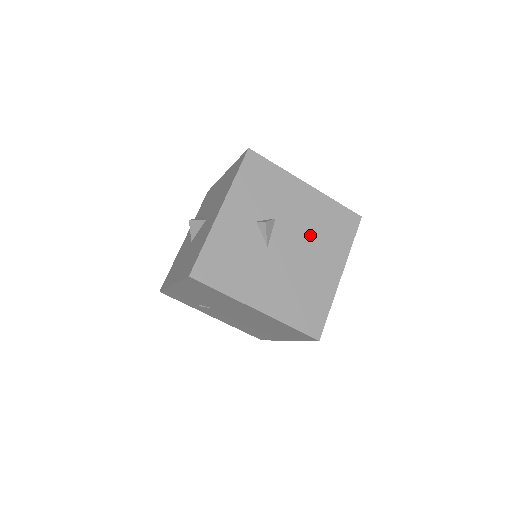
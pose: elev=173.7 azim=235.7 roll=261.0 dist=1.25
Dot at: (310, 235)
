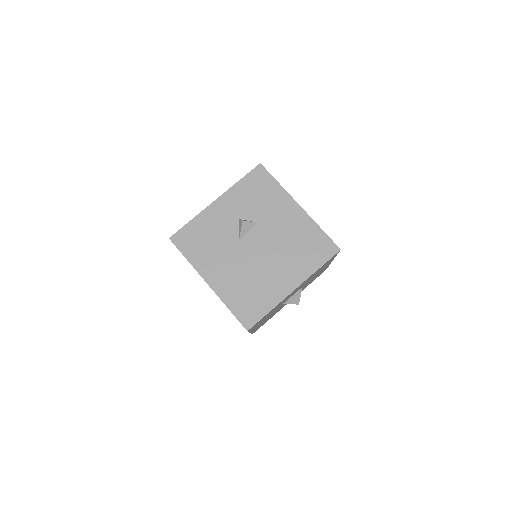
Dot at: (281, 246)
